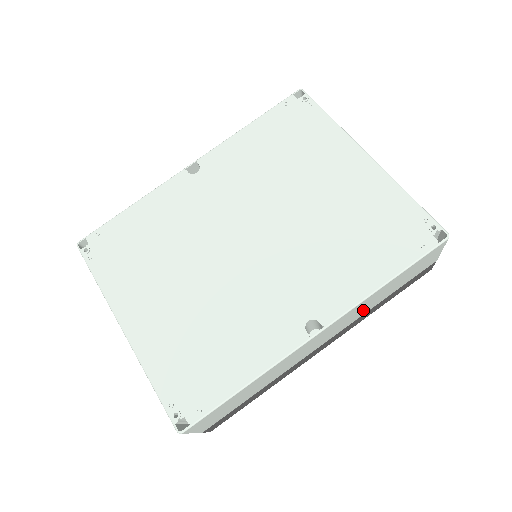
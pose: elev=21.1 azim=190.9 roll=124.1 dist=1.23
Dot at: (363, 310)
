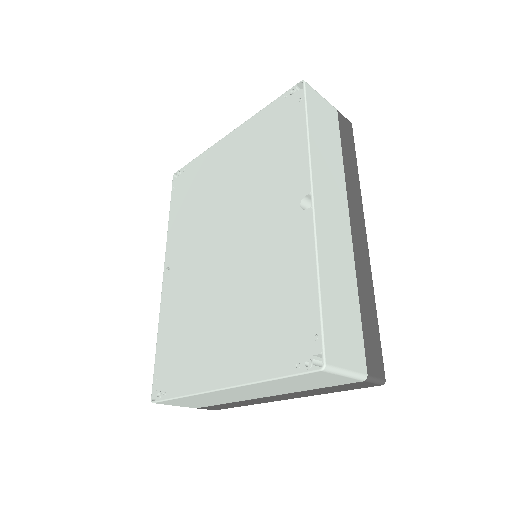
Dot at: (334, 171)
